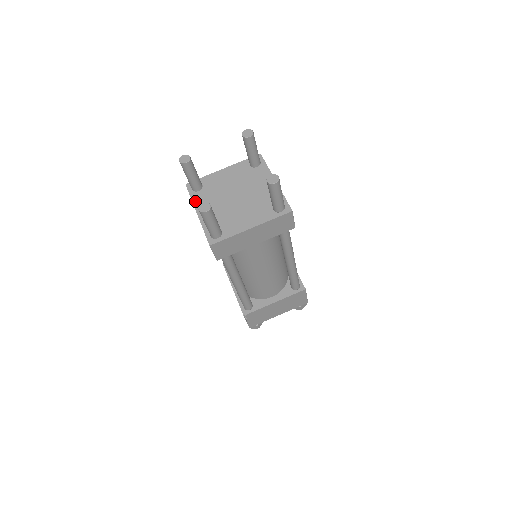
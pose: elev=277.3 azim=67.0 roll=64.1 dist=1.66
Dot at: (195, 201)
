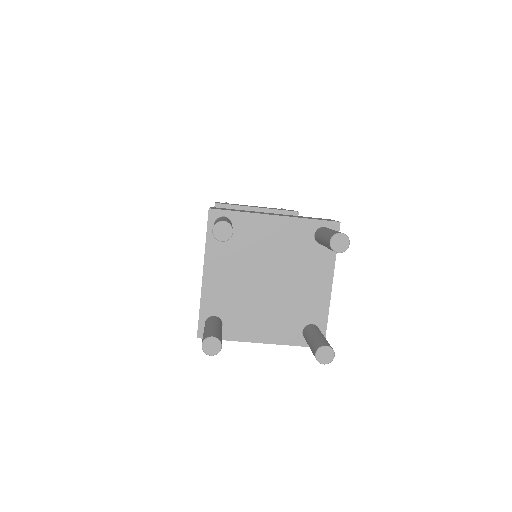
Dot at: (209, 251)
